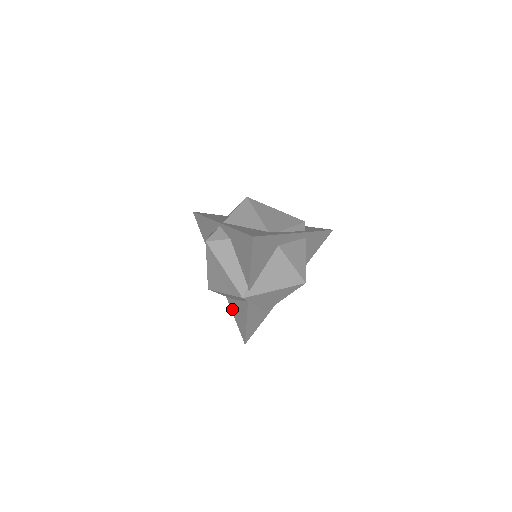
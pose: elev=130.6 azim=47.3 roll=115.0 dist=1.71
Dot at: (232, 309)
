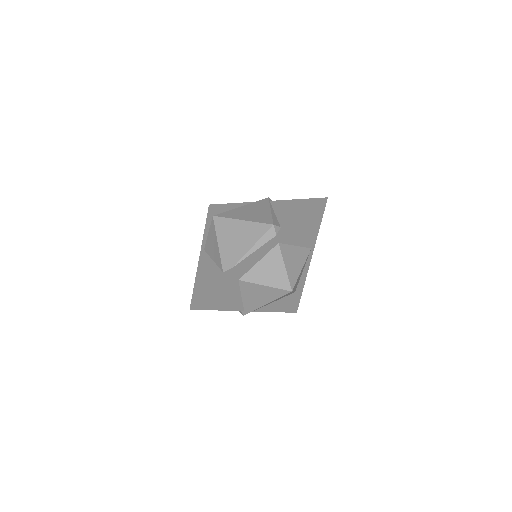
Dot at: occluded
